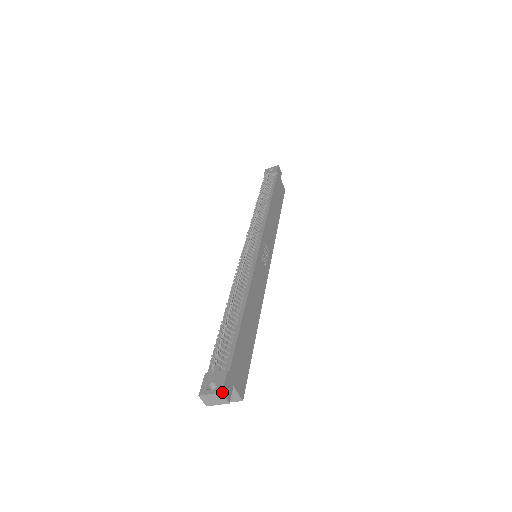
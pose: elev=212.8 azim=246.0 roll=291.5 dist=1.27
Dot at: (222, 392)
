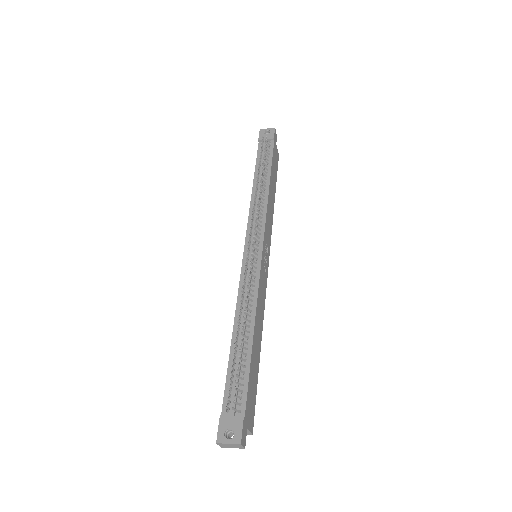
Dot at: (241, 443)
